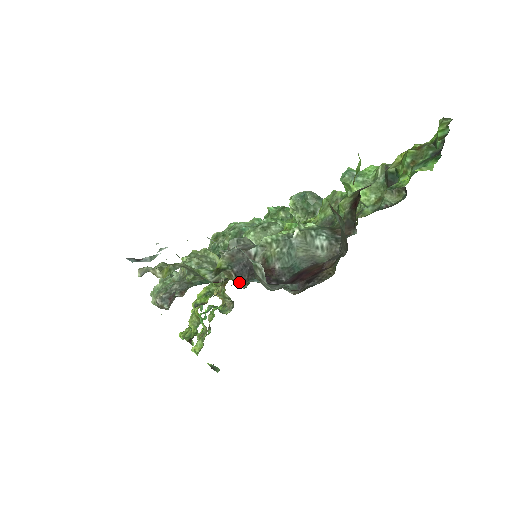
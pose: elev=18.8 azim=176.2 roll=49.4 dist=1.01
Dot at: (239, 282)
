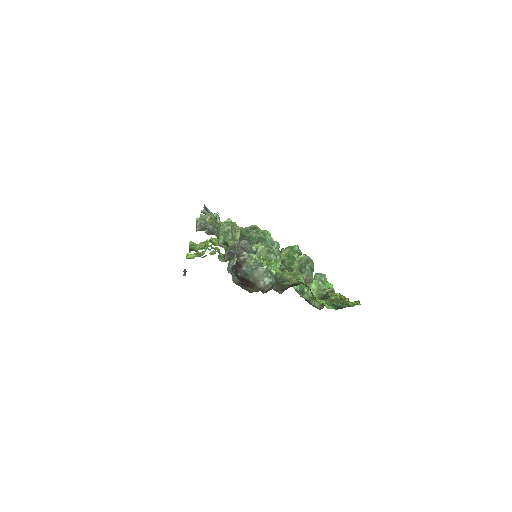
Dot at: (227, 256)
